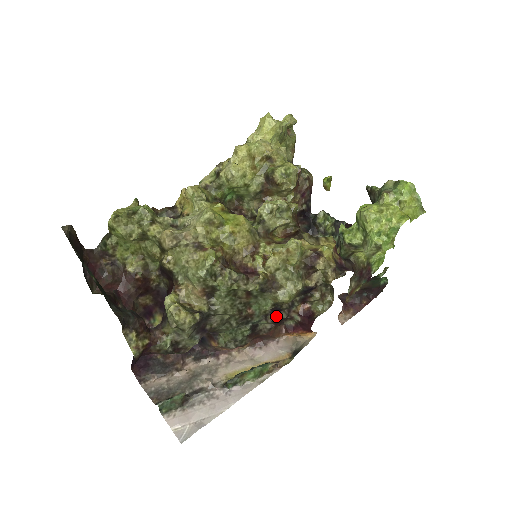
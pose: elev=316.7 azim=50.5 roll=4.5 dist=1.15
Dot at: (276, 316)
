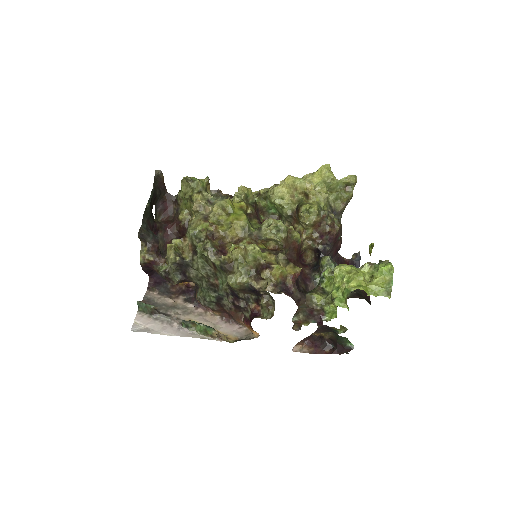
Dot at: (235, 300)
